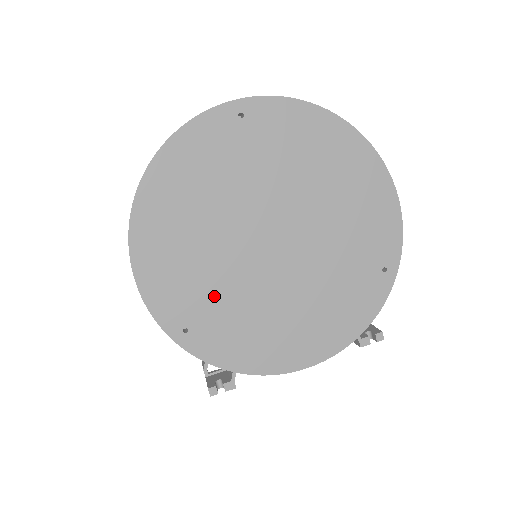
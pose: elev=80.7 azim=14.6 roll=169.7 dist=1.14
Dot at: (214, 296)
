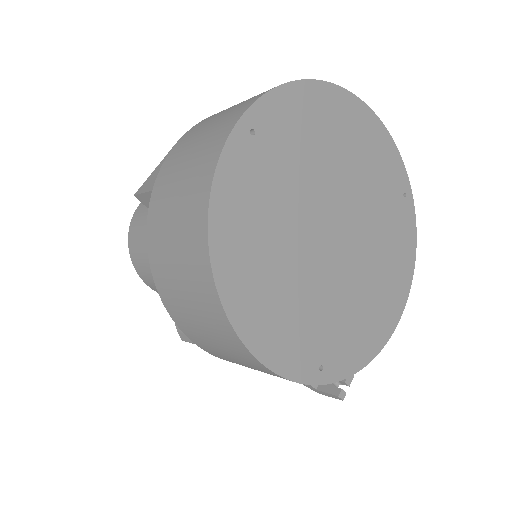
Dot at: (323, 319)
